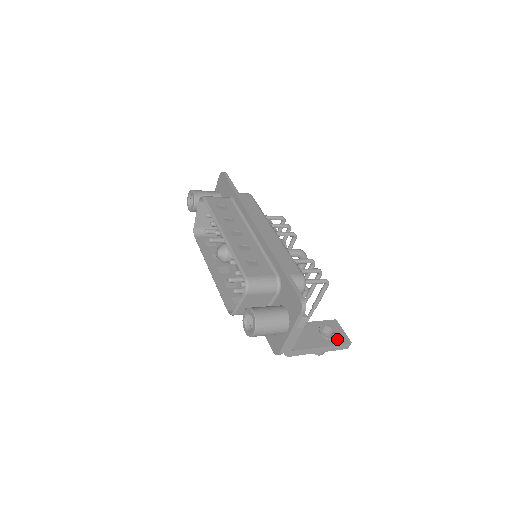
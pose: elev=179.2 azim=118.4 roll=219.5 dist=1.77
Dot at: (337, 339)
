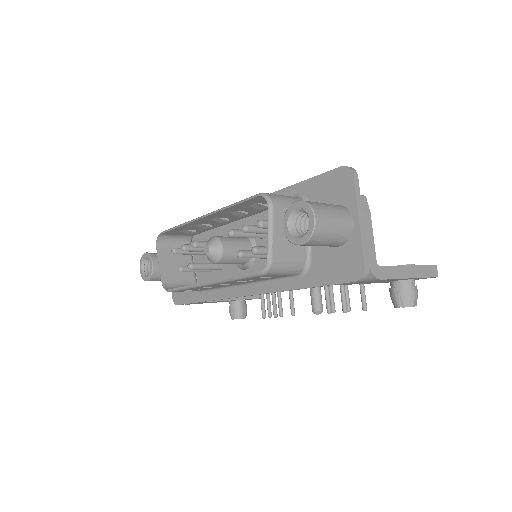
Dot at: occluded
